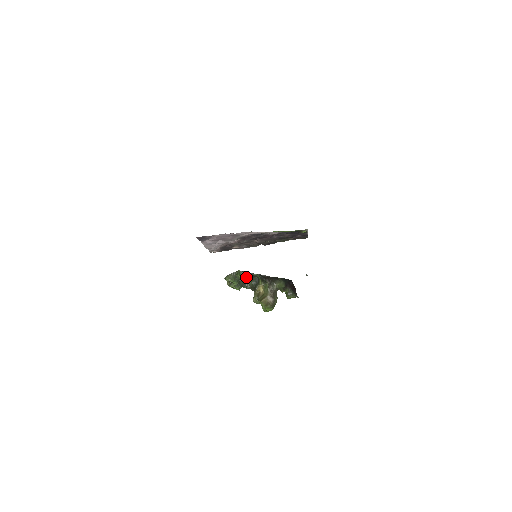
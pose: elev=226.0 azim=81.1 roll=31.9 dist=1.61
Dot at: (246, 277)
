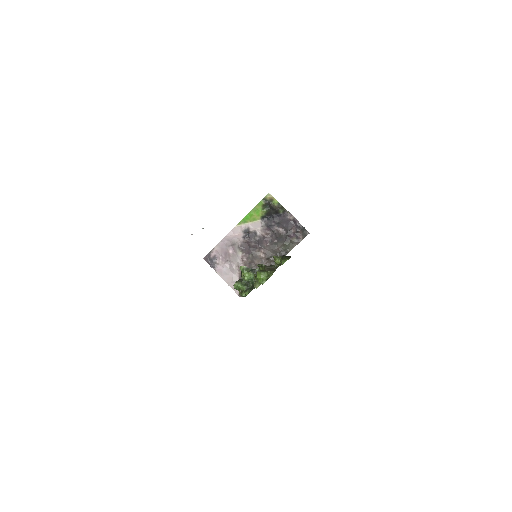
Dot at: (247, 272)
